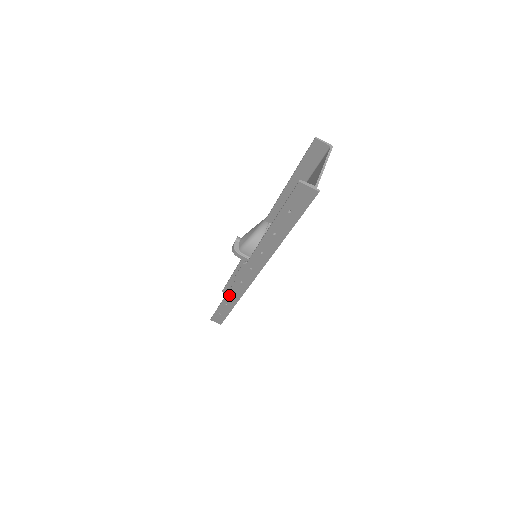
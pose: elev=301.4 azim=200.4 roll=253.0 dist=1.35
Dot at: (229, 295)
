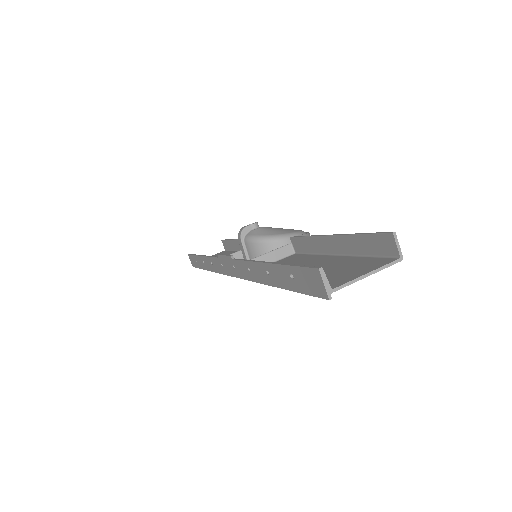
Dot at: (209, 259)
